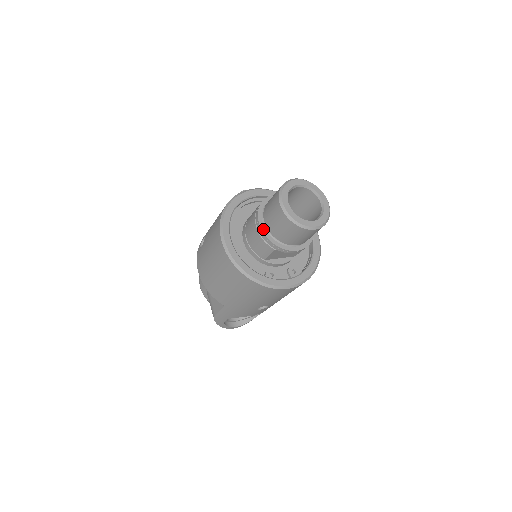
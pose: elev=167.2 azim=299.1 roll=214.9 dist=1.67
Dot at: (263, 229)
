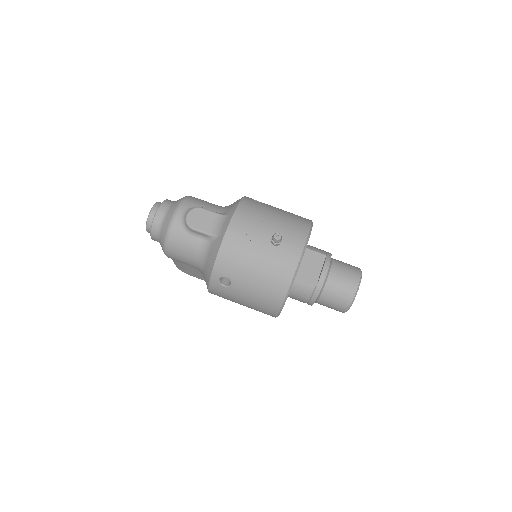
Dot at: occluded
